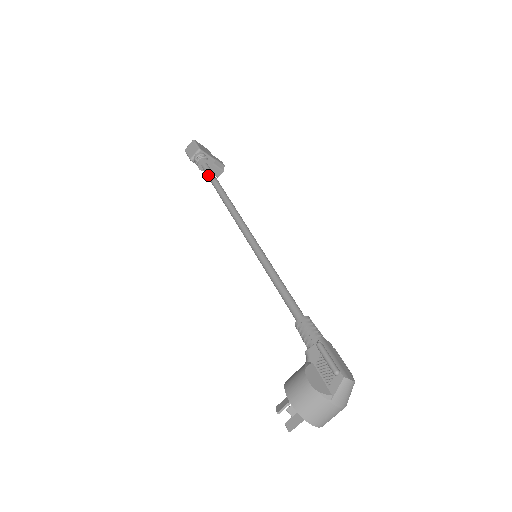
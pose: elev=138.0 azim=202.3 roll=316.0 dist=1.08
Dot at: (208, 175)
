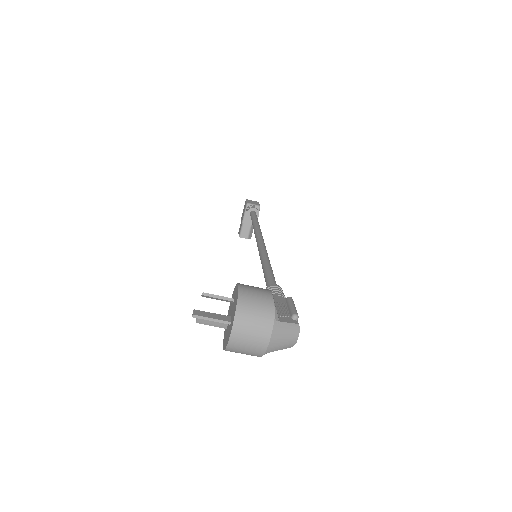
Dot at: (254, 215)
